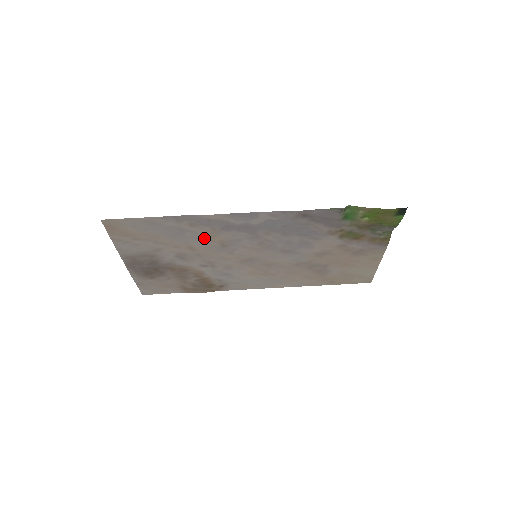
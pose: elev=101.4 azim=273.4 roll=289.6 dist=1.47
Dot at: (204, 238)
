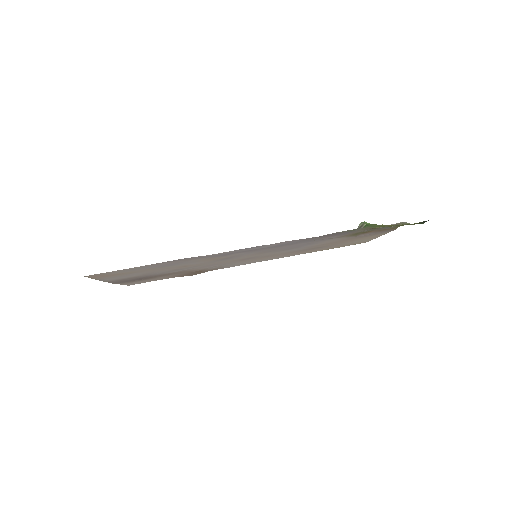
Dot at: (202, 260)
